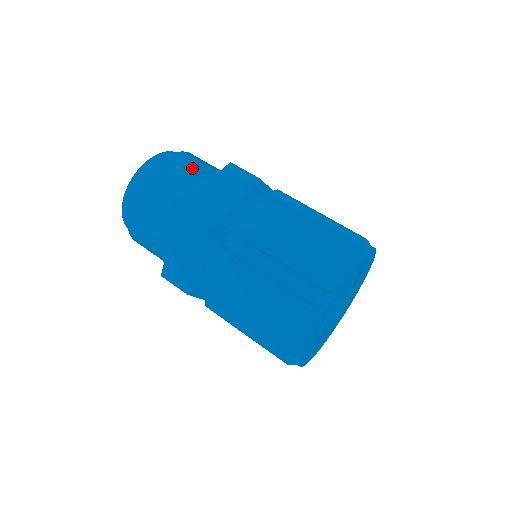
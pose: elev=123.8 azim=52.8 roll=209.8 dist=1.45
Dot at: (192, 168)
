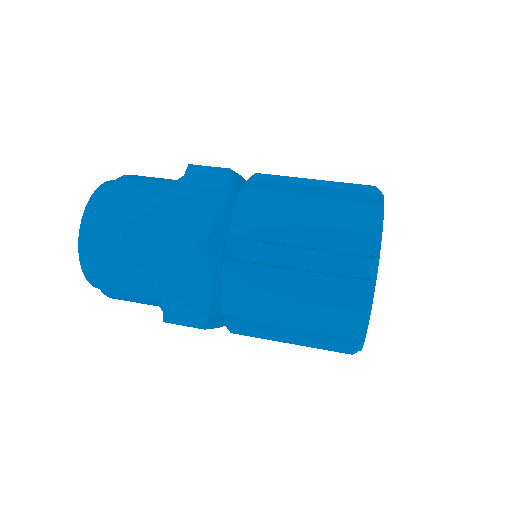
Dot at: occluded
